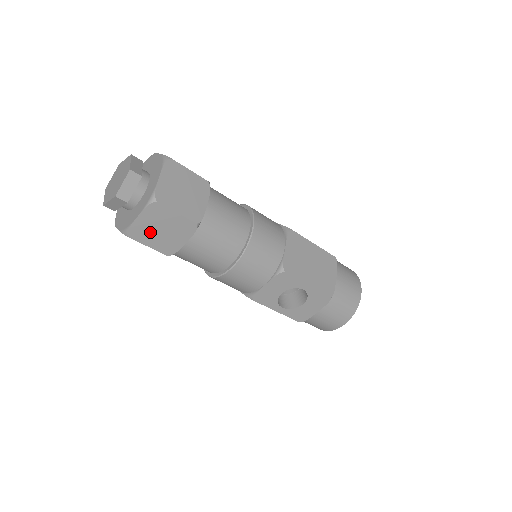
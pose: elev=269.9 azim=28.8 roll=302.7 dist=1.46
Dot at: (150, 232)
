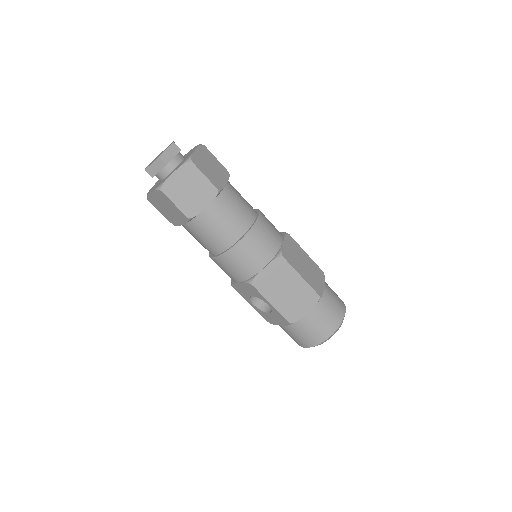
Dot at: (160, 205)
